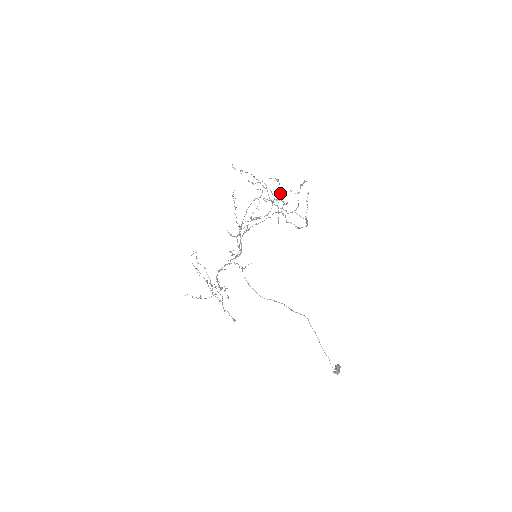
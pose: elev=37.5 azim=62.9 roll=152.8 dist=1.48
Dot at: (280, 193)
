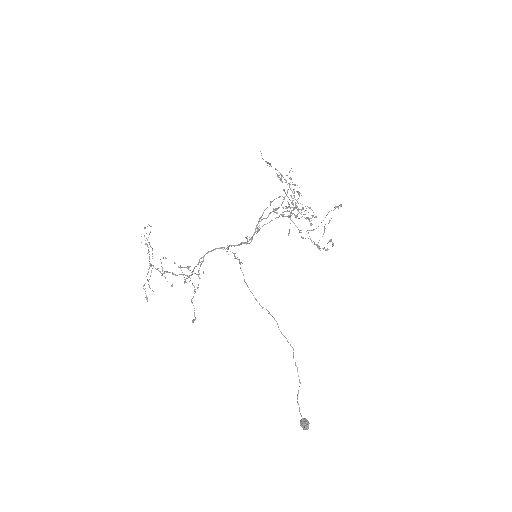
Dot at: (293, 208)
